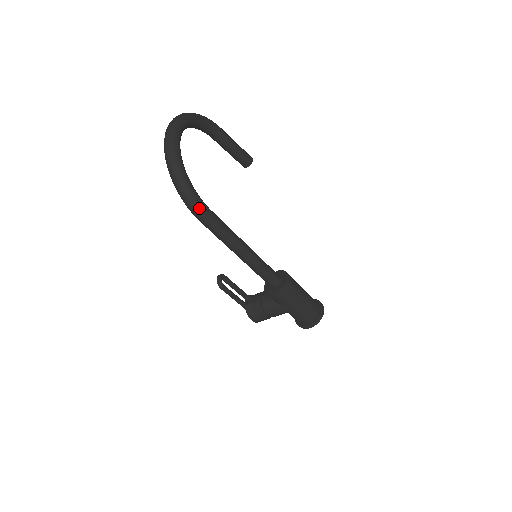
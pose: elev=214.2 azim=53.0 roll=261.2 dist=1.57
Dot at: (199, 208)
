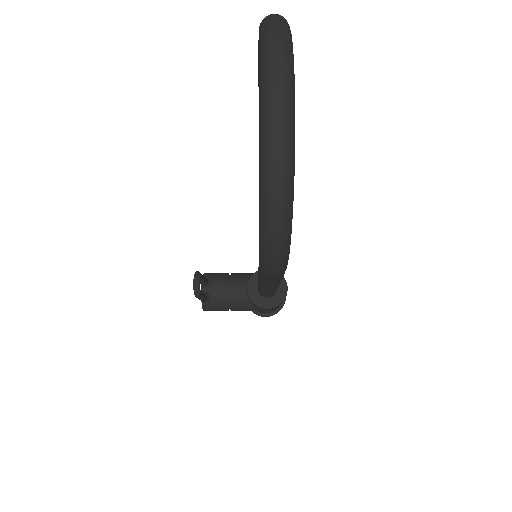
Dot at: (283, 269)
